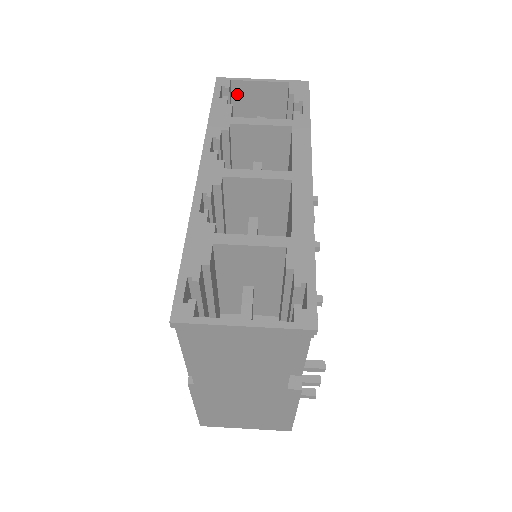
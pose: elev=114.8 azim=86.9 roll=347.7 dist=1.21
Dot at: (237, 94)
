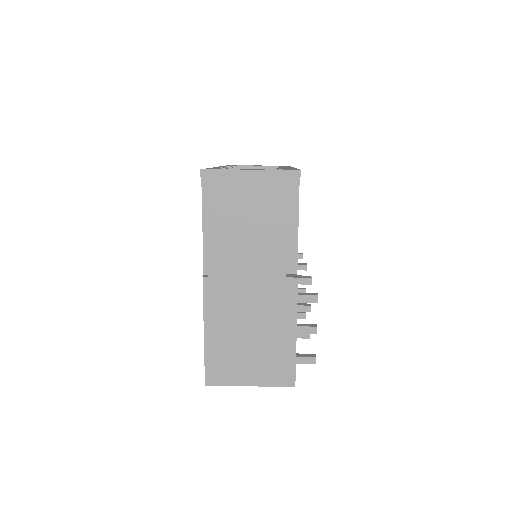
Dot at: occluded
